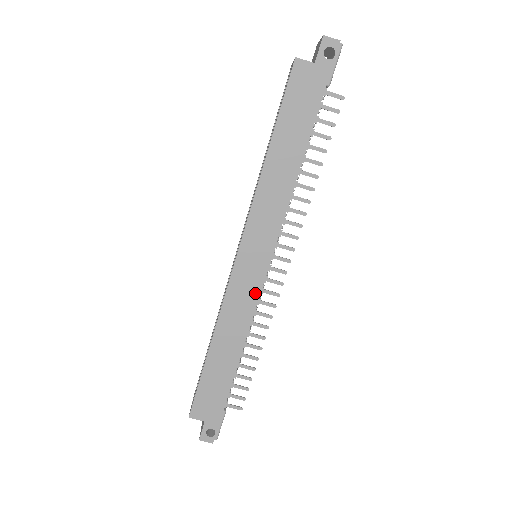
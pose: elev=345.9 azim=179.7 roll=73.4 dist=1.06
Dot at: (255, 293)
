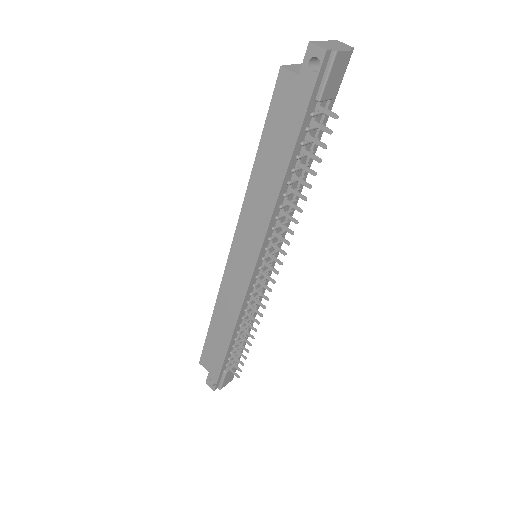
Dot at: (243, 290)
